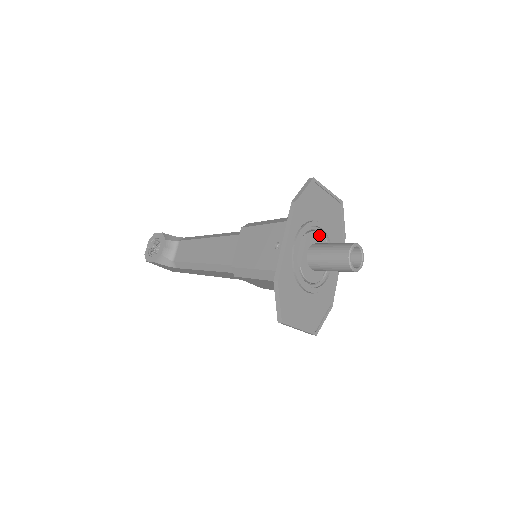
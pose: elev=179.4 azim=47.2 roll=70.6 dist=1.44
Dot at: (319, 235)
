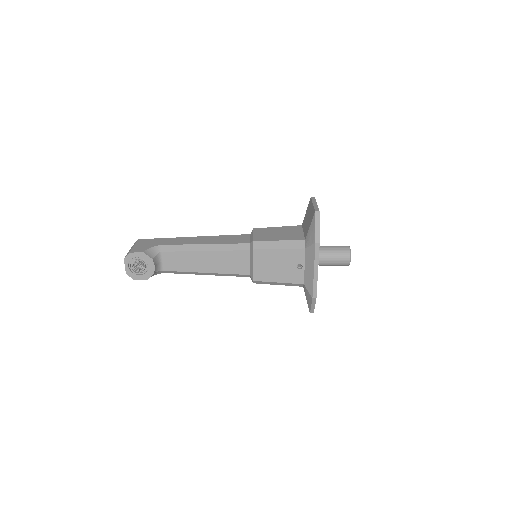
Dot at: occluded
